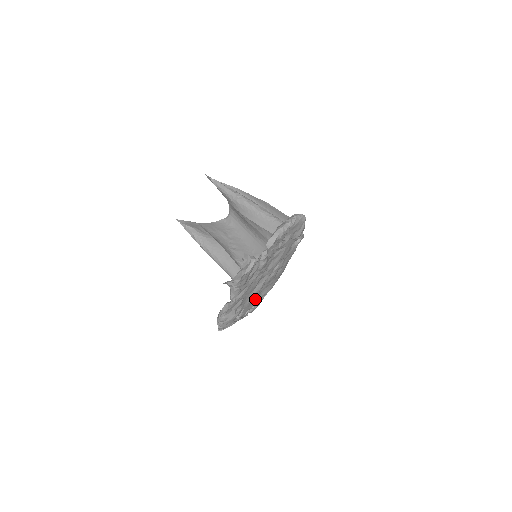
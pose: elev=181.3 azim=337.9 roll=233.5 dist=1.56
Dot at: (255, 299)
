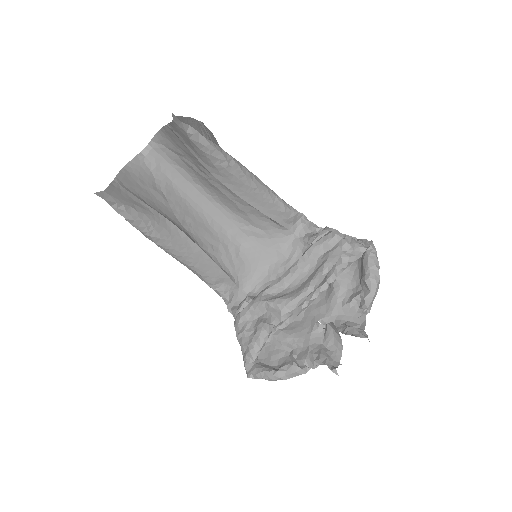
Dot at: occluded
